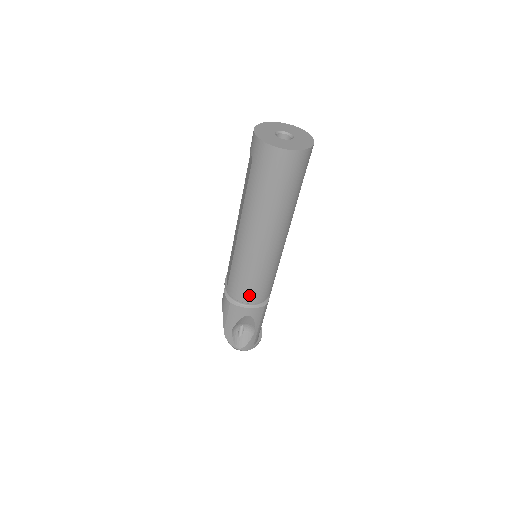
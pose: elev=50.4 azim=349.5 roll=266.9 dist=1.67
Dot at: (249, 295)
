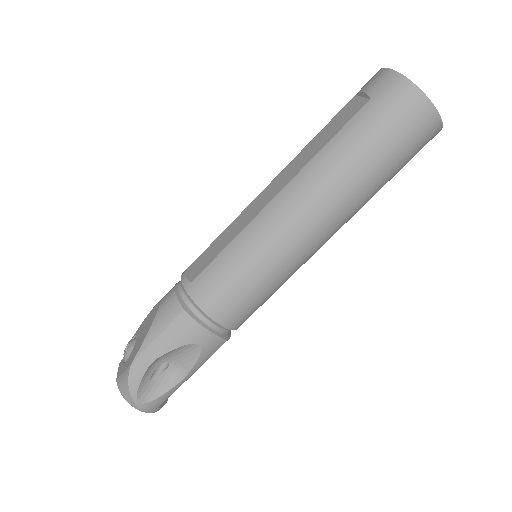
Dot at: (227, 307)
